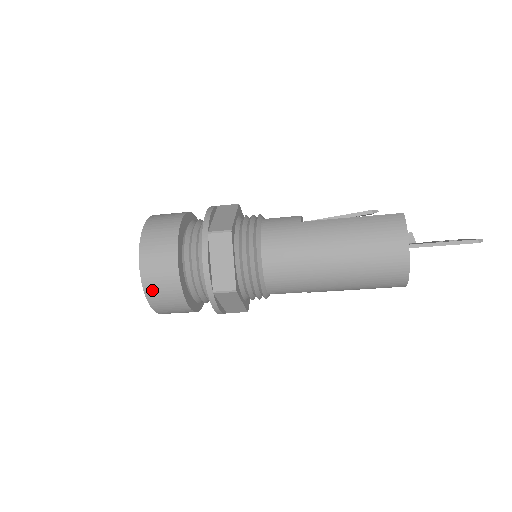
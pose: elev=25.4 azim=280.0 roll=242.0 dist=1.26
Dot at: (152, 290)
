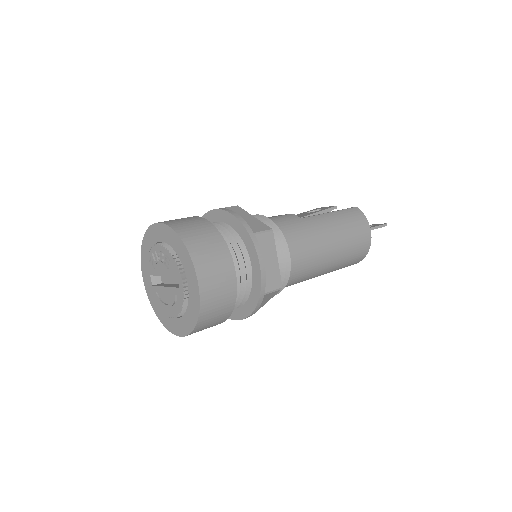
Dot at: (208, 305)
